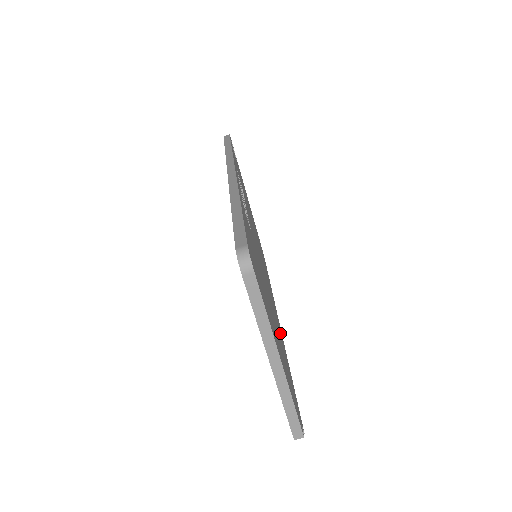
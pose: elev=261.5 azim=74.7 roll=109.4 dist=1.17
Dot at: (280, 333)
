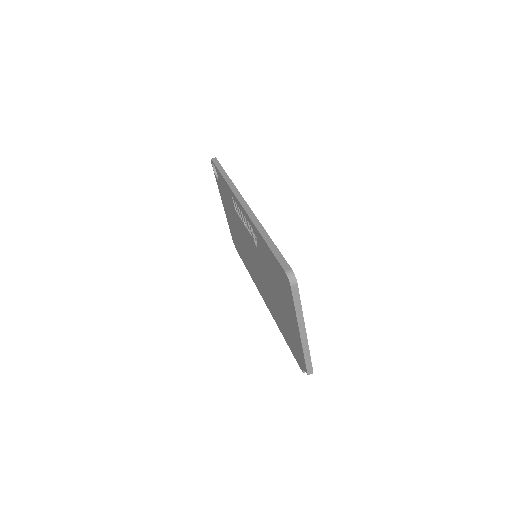
Dot at: occluded
